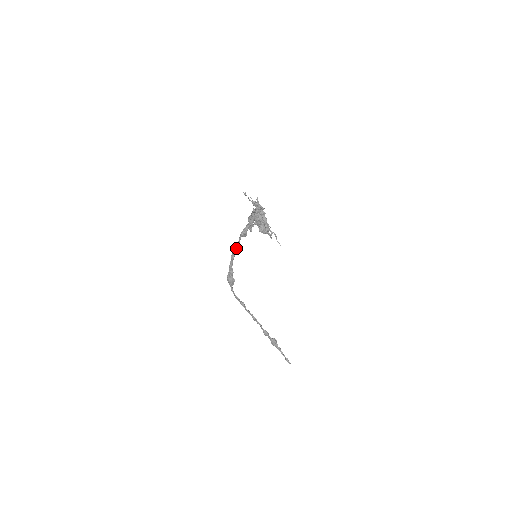
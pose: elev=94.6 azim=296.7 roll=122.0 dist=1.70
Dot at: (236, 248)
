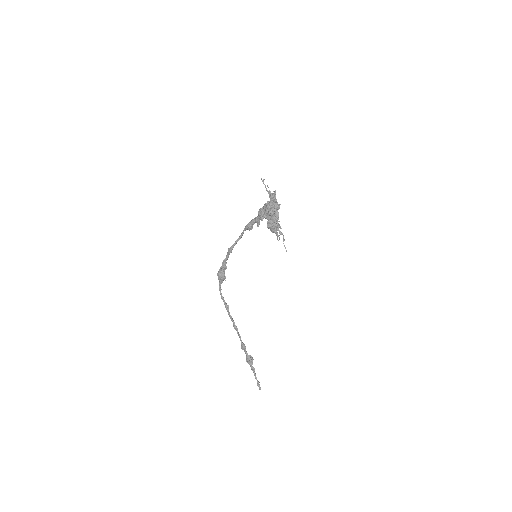
Dot at: (237, 241)
